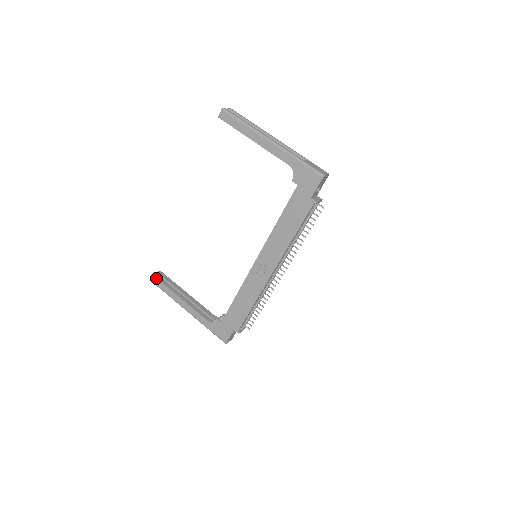
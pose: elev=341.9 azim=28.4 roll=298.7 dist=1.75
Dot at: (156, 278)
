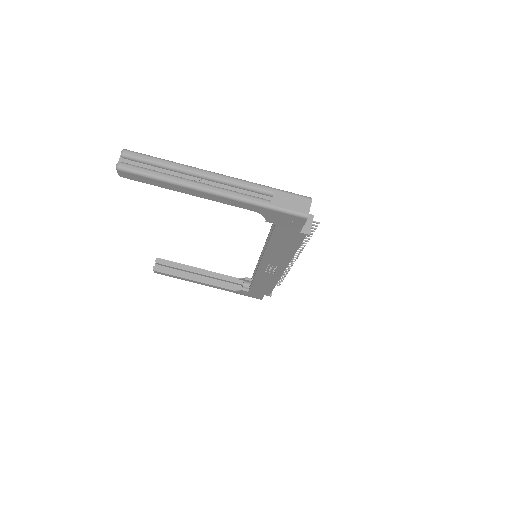
Dot at: (158, 272)
